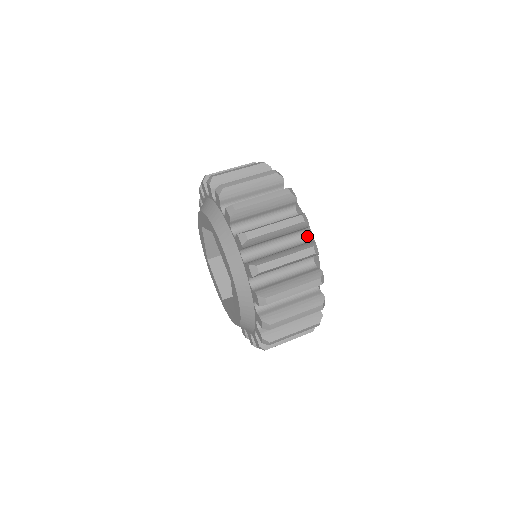
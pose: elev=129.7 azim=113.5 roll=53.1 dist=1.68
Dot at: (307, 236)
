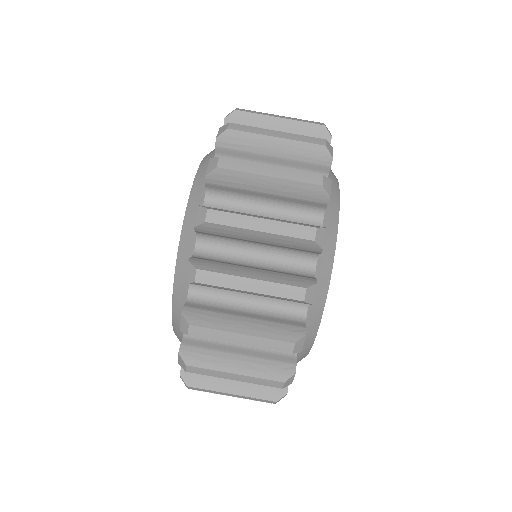
Dot at: (310, 306)
